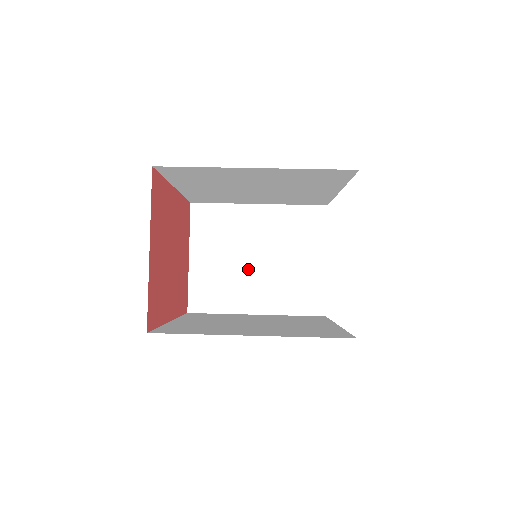
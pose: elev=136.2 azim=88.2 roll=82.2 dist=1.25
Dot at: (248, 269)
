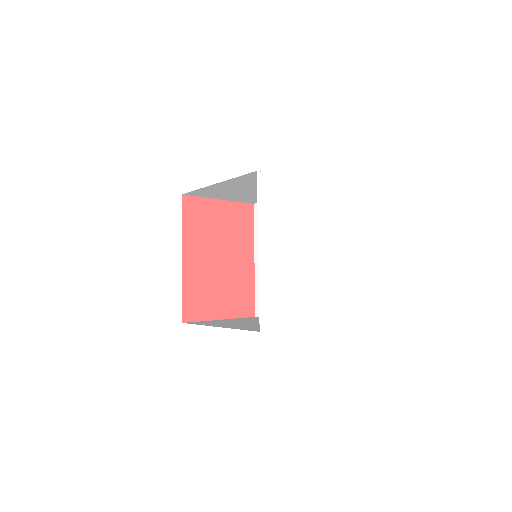
Dot at: (245, 323)
